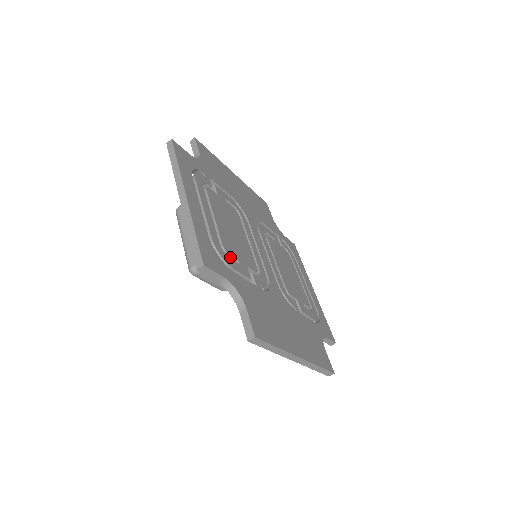
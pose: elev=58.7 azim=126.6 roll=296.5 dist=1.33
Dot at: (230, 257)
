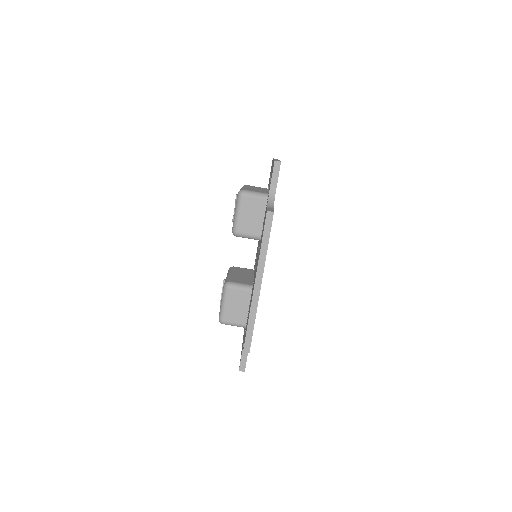
Dot at: occluded
